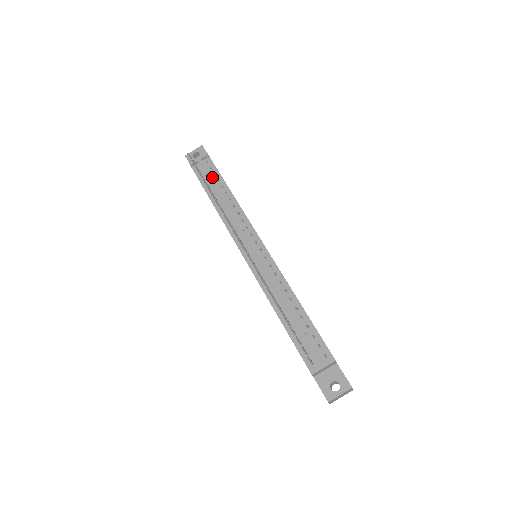
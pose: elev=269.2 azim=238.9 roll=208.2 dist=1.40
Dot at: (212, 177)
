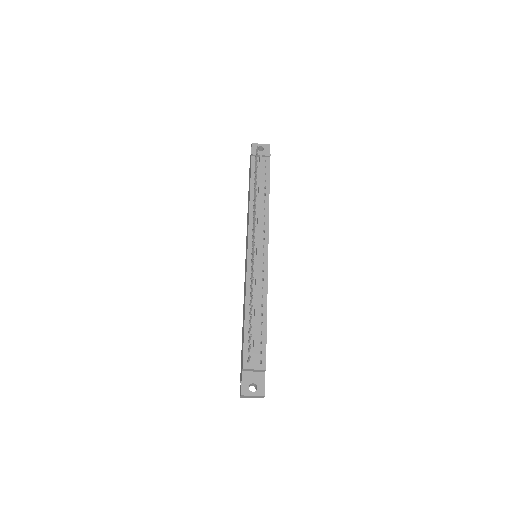
Dot at: (262, 175)
